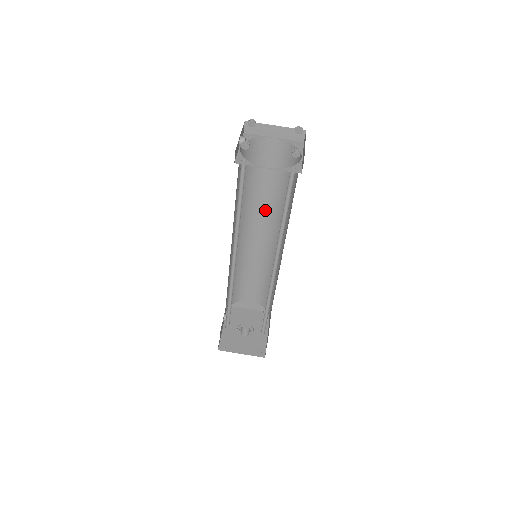
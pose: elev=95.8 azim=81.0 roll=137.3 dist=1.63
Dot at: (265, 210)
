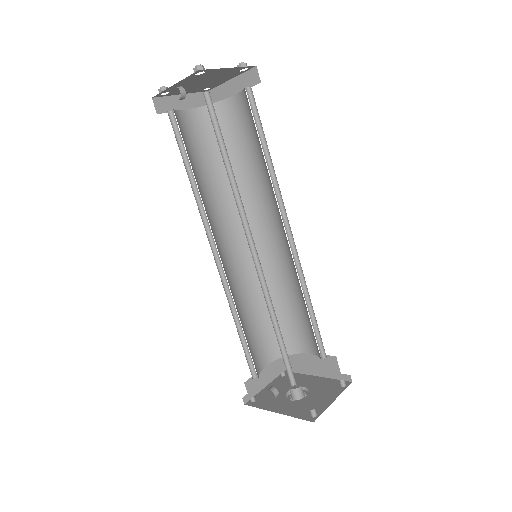
Dot at: (220, 210)
